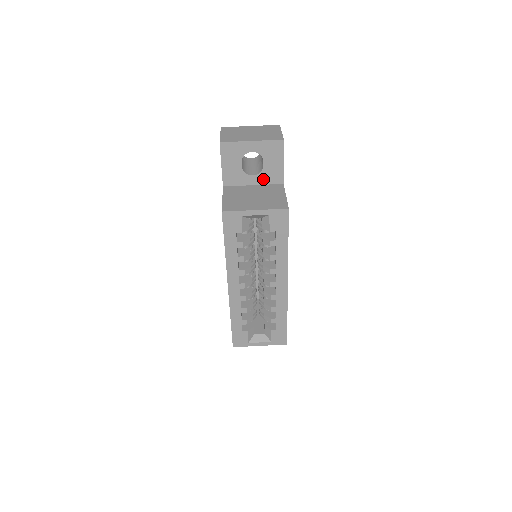
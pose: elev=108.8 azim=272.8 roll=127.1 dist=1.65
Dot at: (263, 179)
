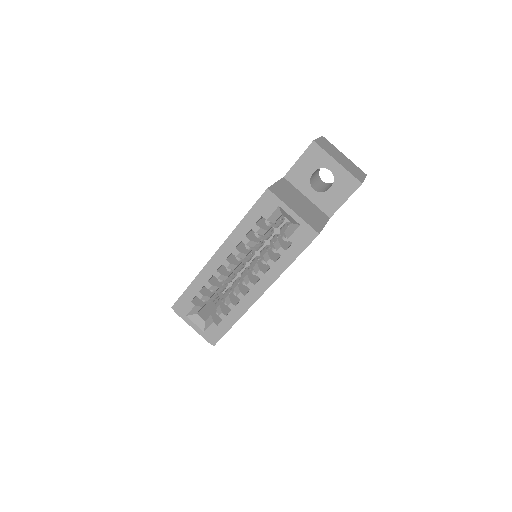
Dot at: (318, 200)
